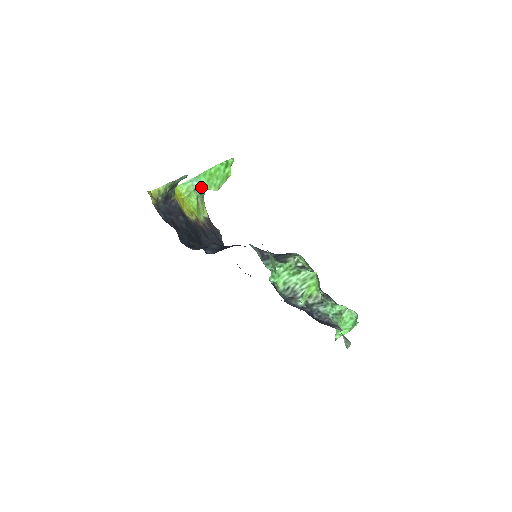
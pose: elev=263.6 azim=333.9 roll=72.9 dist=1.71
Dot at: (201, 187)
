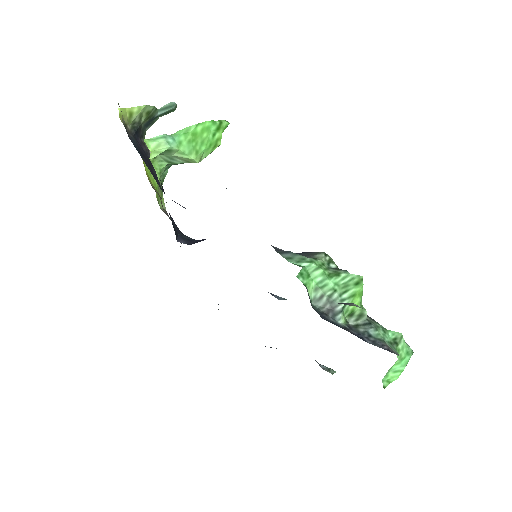
Dot at: (176, 150)
